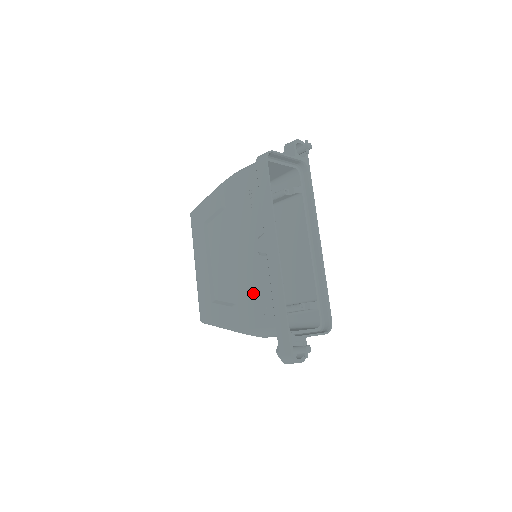
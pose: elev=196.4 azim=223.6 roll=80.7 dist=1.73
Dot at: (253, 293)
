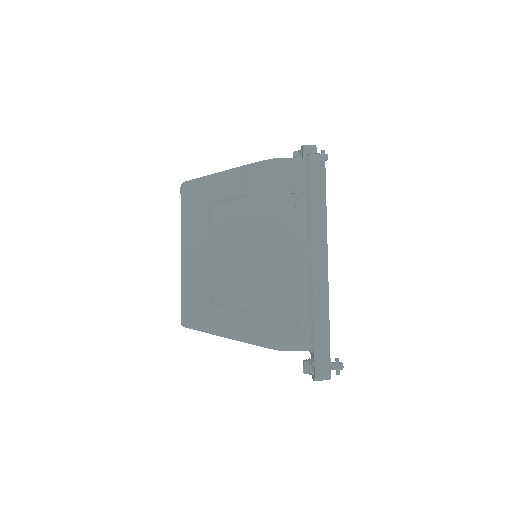
Dot at: (281, 302)
